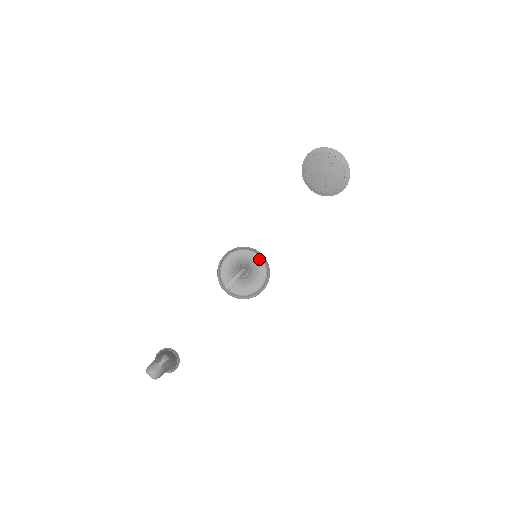
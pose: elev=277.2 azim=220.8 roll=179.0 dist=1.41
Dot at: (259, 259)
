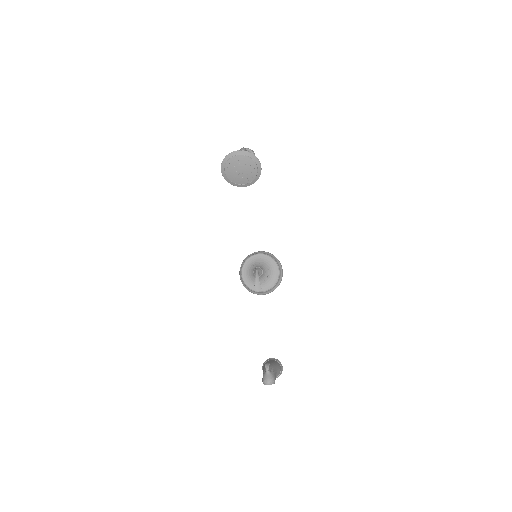
Dot at: (261, 256)
